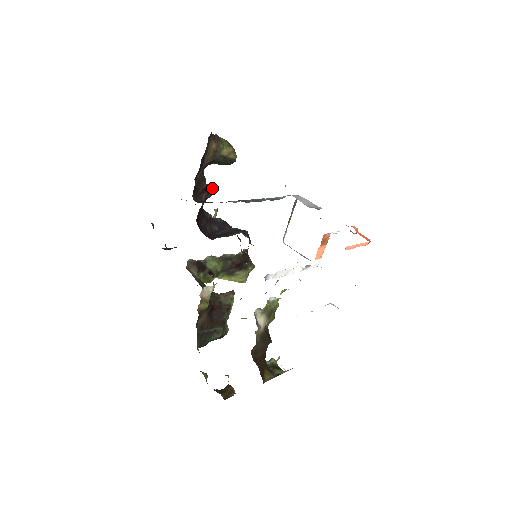
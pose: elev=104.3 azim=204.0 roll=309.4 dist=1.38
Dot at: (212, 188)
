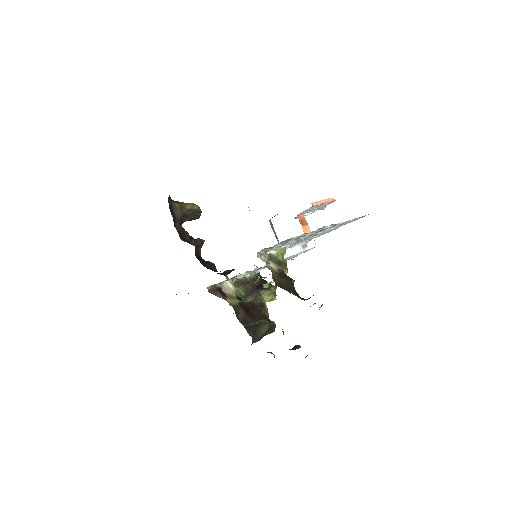
Dot at: (198, 239)
